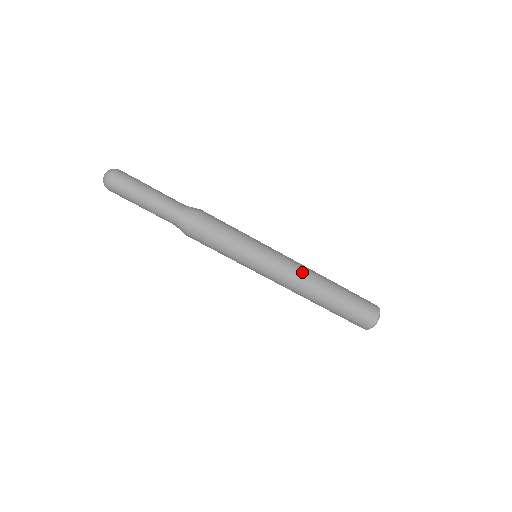
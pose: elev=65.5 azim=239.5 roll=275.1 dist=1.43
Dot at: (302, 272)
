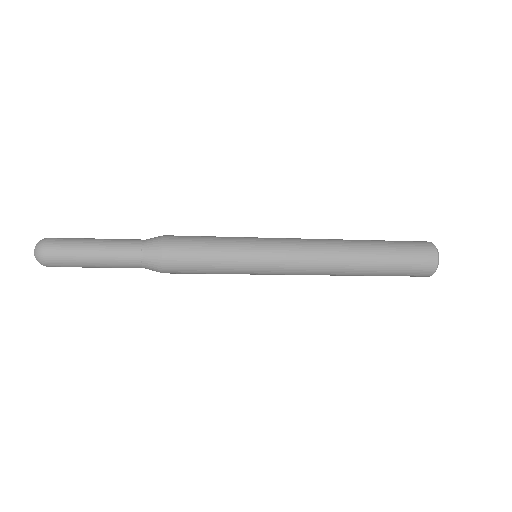
Dot at: occluded
